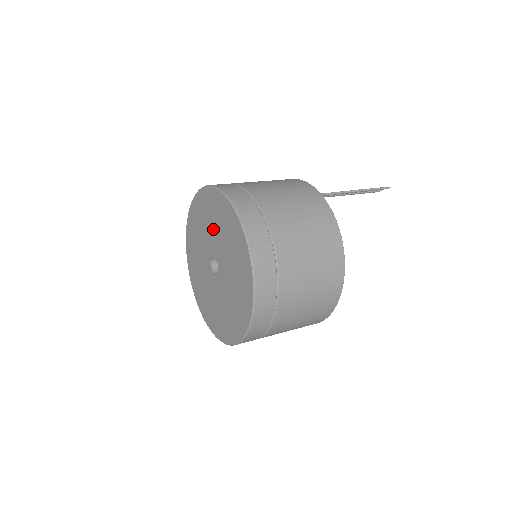
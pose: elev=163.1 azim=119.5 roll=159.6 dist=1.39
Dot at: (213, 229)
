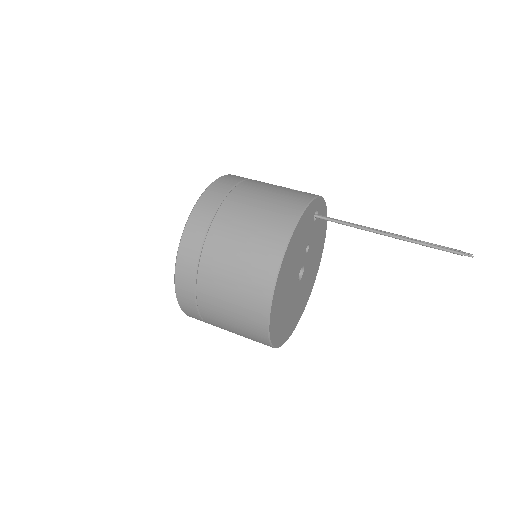
Dot at: occluded
